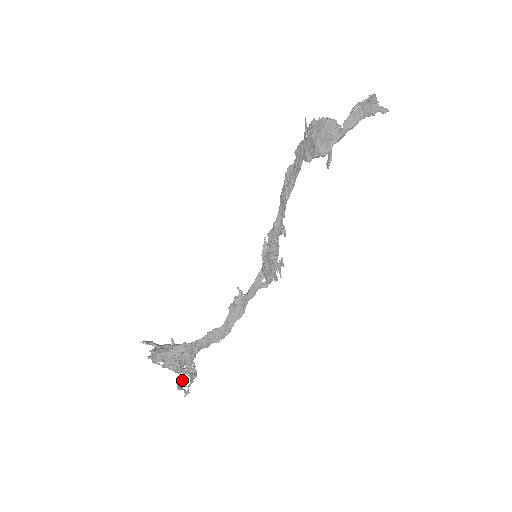
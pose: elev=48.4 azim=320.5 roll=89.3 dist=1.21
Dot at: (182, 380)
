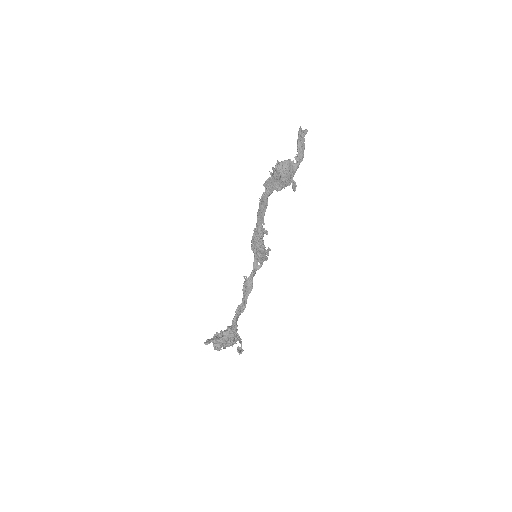
Dot at: (237, 347)
